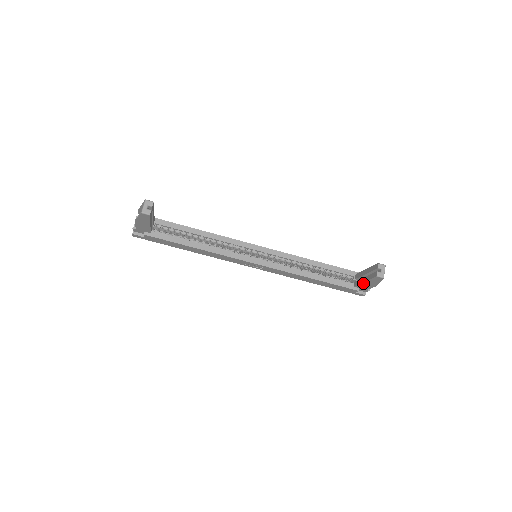
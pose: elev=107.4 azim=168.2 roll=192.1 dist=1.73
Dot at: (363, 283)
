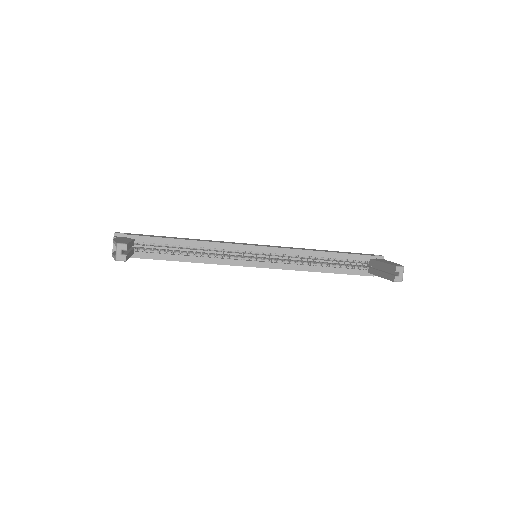
Dot at: (378, 276)
